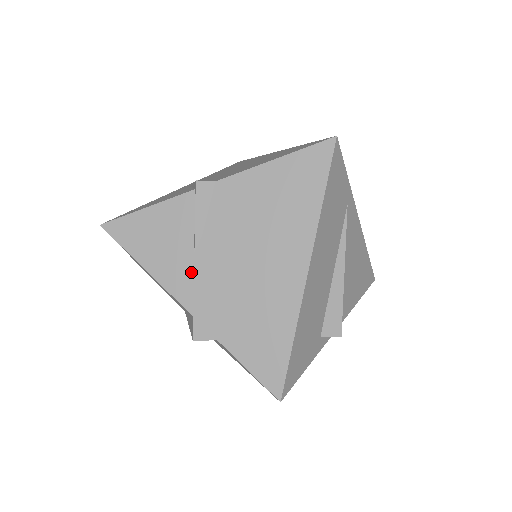
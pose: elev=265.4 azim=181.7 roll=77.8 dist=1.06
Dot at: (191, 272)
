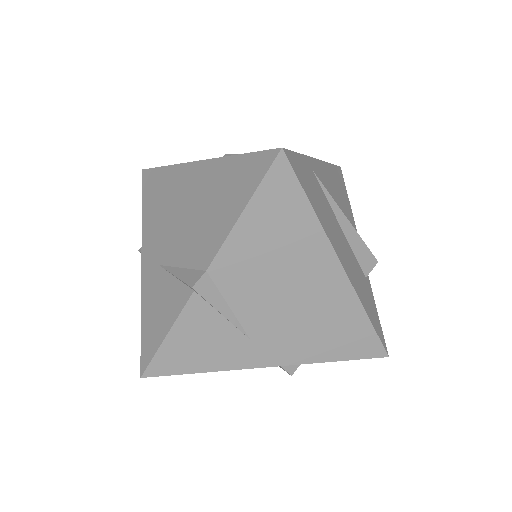
Dot at: (250, 344)
